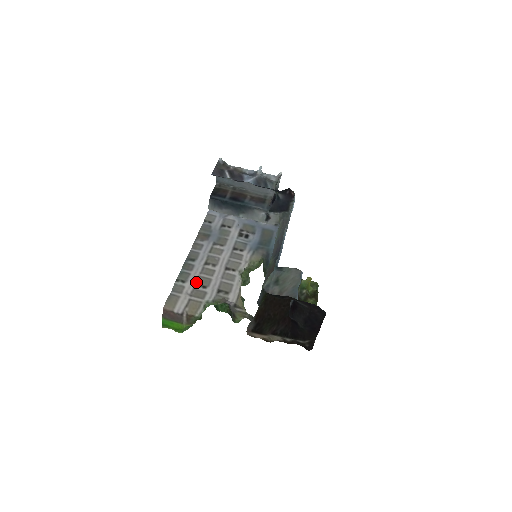
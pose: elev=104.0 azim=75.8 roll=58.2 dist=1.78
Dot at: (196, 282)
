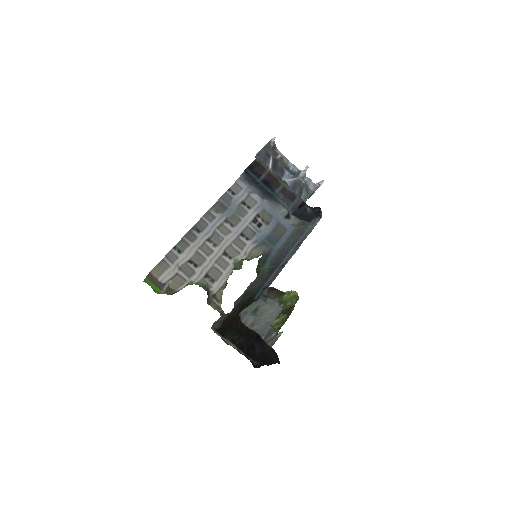
Dot at: (191, 257)
